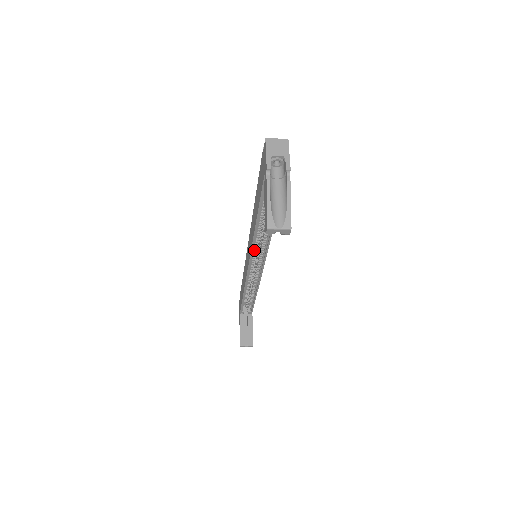
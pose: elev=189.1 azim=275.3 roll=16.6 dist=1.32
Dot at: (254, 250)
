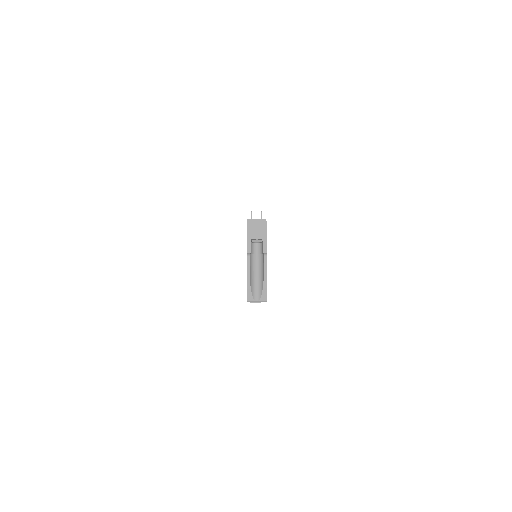
Dot at: occluded
